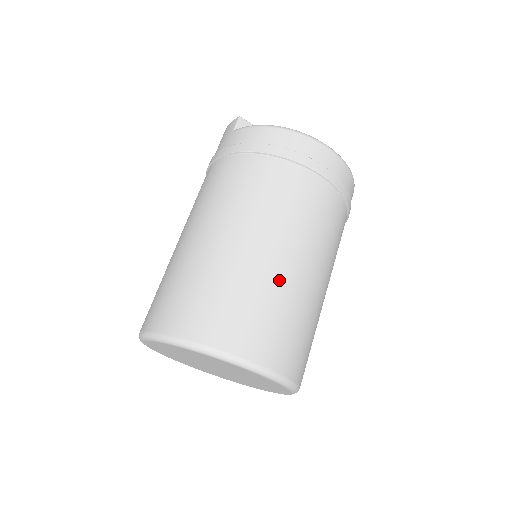
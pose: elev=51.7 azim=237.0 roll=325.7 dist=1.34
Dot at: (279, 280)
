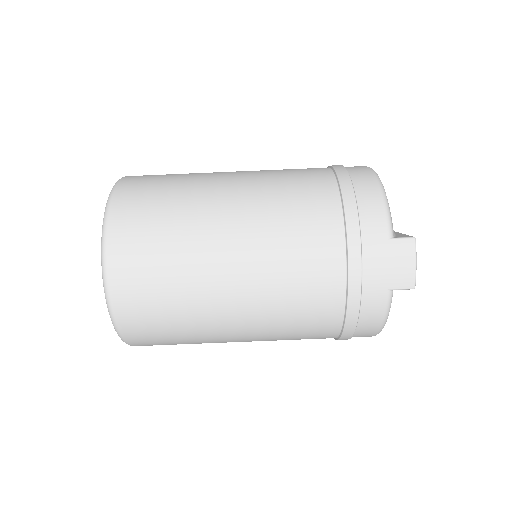
Dot at: occluded
